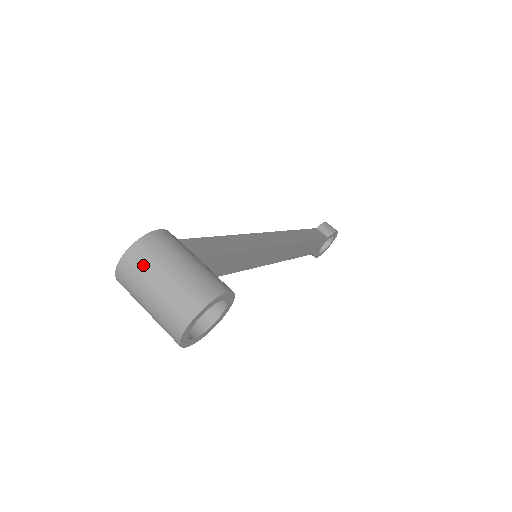
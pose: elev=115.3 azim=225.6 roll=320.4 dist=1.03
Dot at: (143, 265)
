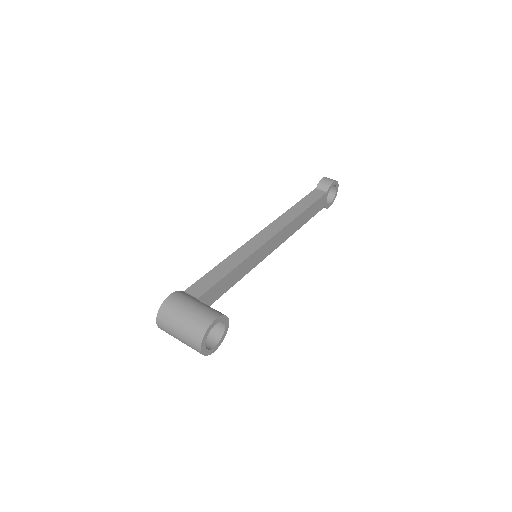
Dot at: (167, 322)
